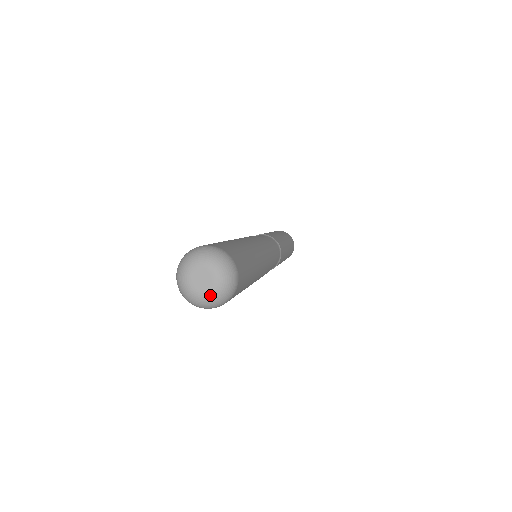
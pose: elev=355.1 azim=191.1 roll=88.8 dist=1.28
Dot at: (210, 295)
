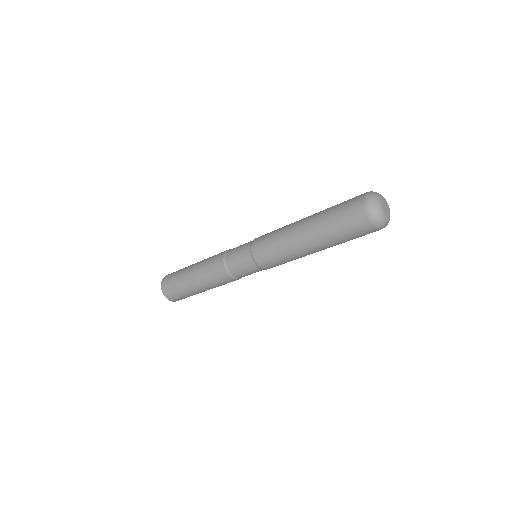
Dot at: (389, 217)
